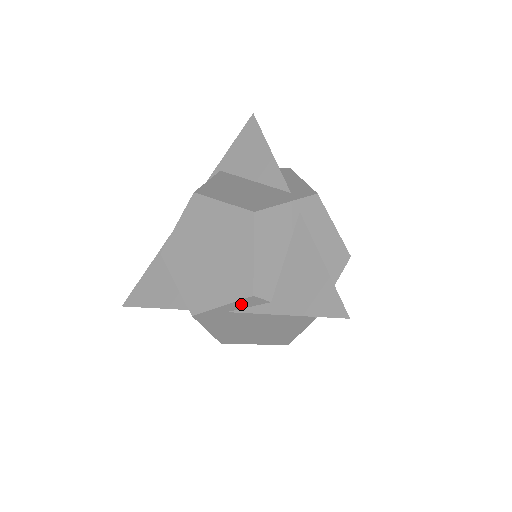
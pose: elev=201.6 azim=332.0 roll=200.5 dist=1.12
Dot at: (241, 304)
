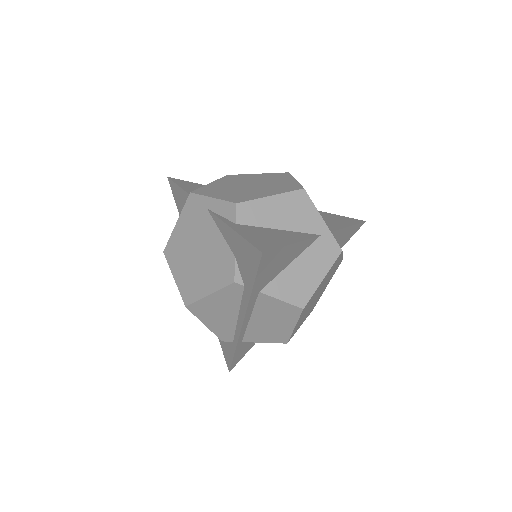
Dot at: (222, 207)
